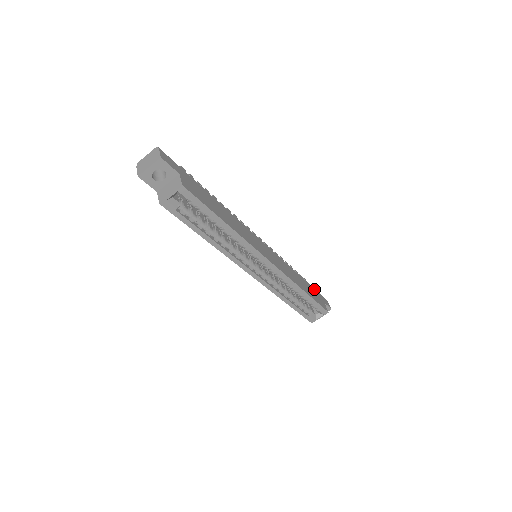
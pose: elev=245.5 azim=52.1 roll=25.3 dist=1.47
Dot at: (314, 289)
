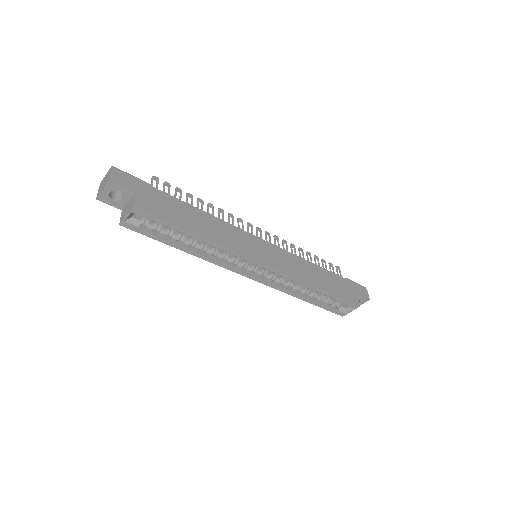
Dot at: (345, 279)
